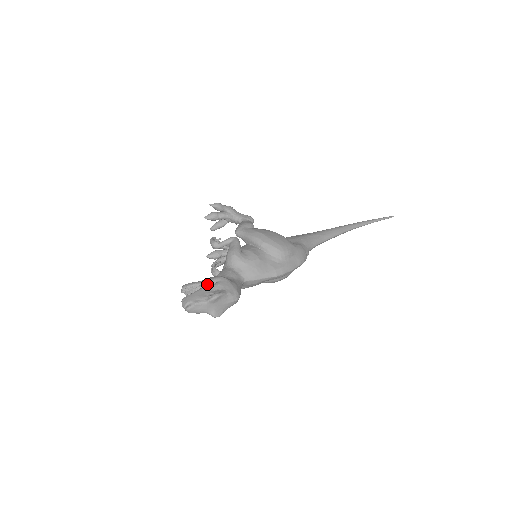
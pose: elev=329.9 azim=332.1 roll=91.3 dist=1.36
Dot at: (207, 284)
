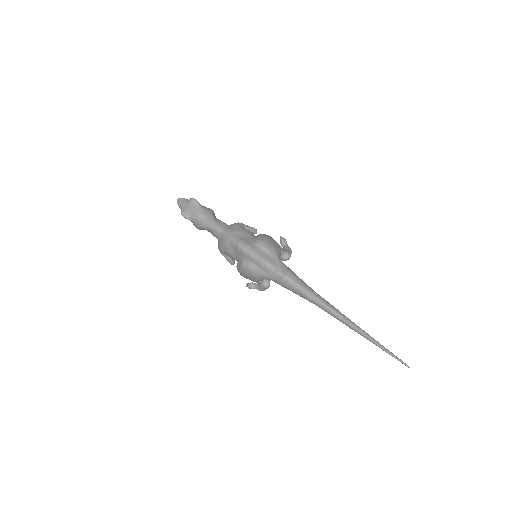
Dot at: occluded
